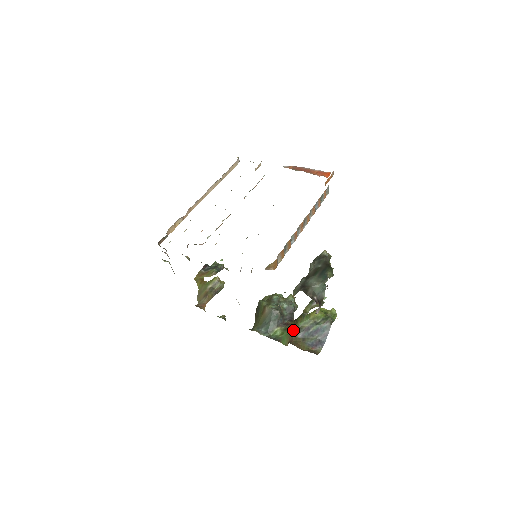
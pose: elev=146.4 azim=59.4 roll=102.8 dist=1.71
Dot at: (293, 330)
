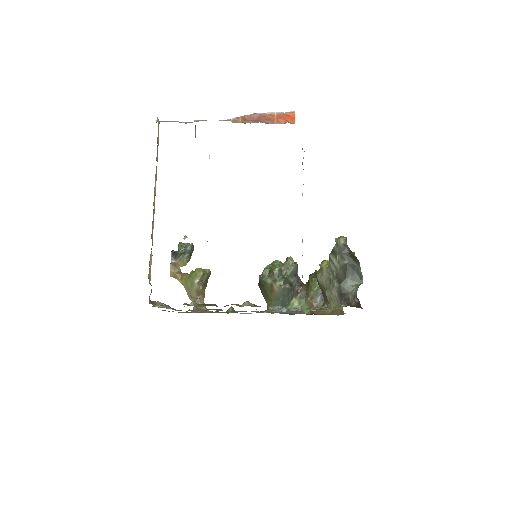
Dot at: (310, 297)
